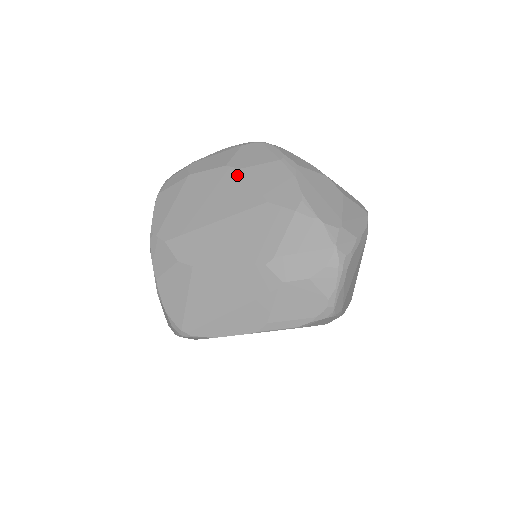
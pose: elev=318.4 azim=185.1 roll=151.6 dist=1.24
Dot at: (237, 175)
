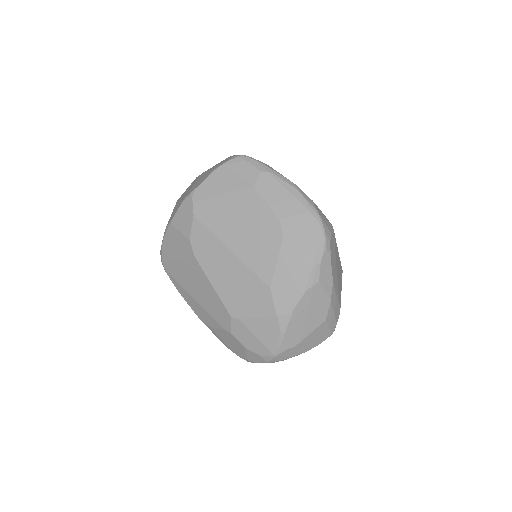
Dot at: (277, 240)
